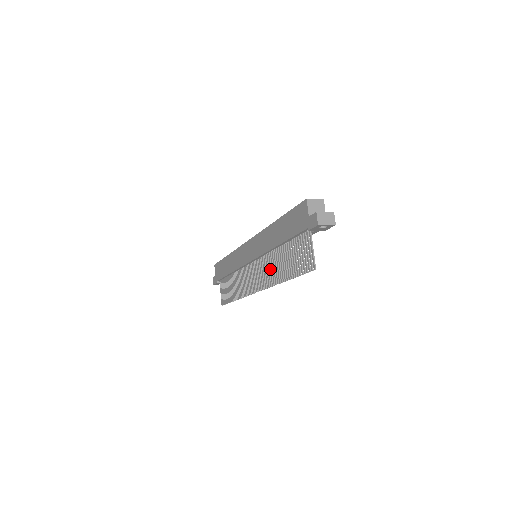
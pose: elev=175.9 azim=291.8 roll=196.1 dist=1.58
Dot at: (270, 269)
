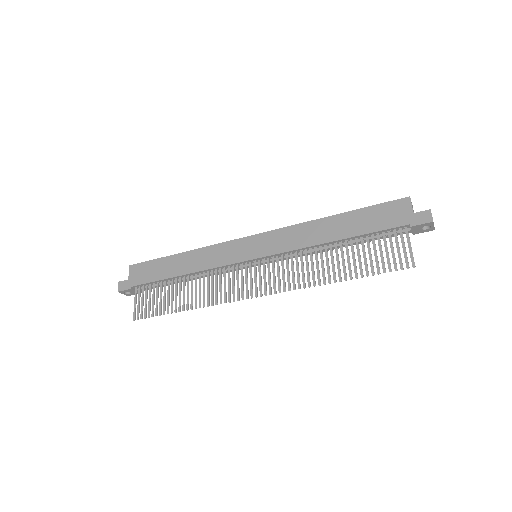
Dot at: (302, 268)
